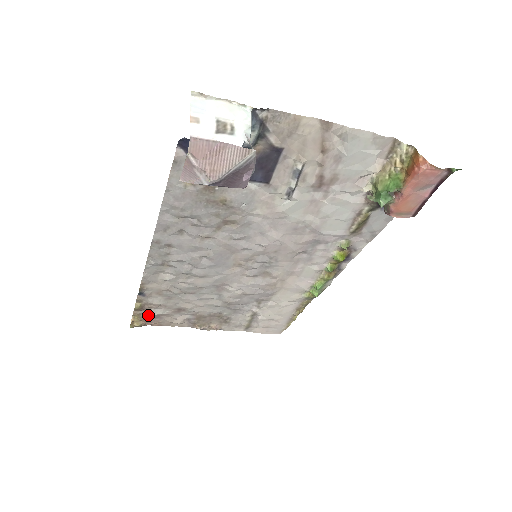
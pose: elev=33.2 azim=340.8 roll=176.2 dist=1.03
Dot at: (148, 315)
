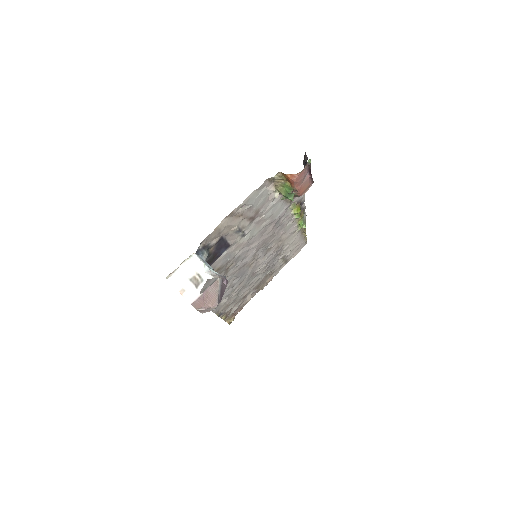
Dot at: (232, 313)
